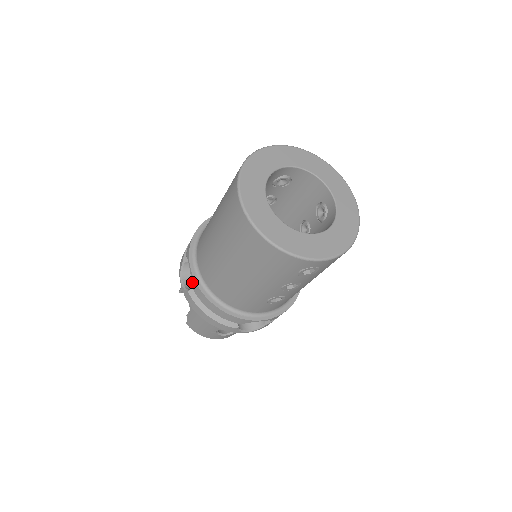
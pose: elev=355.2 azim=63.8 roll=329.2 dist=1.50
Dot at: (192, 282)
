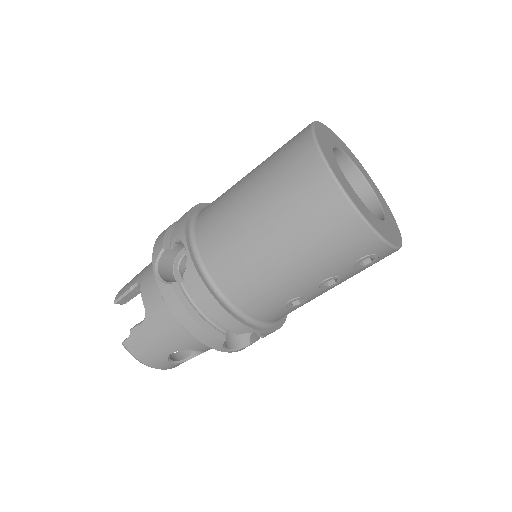
Dot at: (187, 269)
